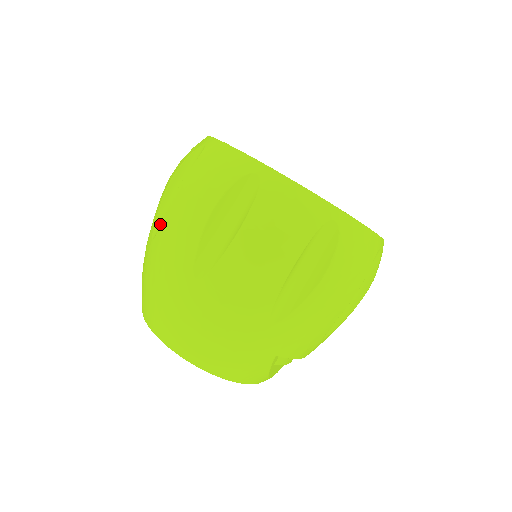
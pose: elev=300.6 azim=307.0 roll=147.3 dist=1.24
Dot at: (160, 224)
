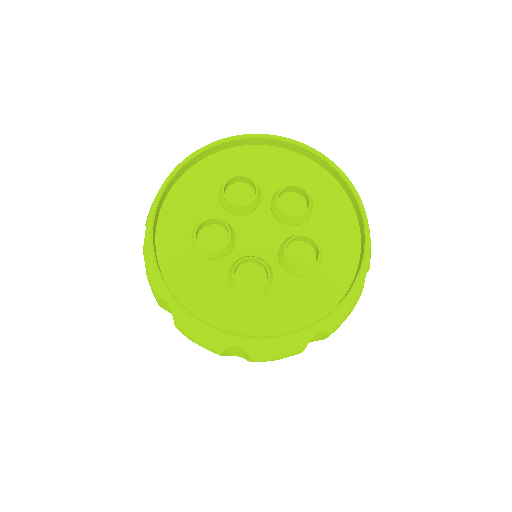
Dot at: occluded
